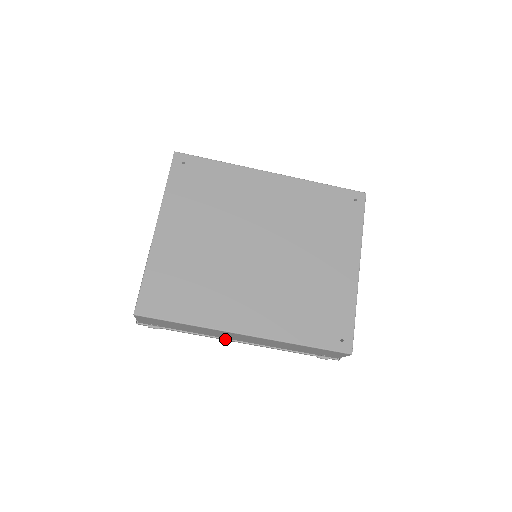
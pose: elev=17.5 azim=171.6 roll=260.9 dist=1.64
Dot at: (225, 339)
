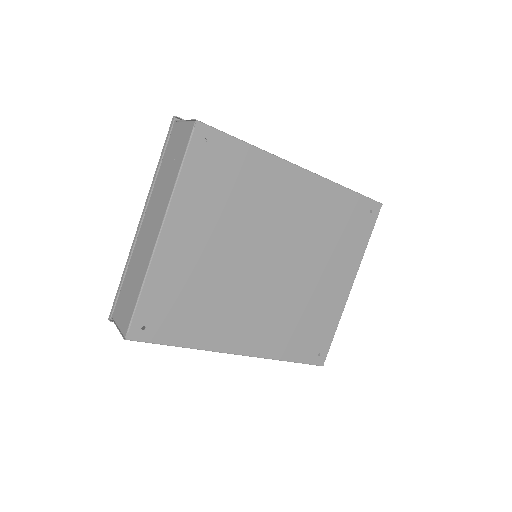
Dot at: occluded
